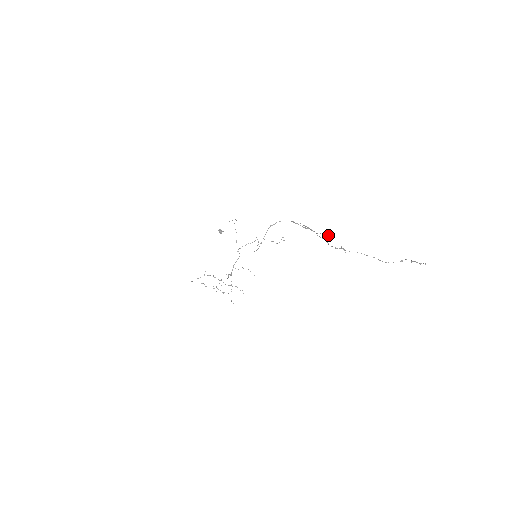
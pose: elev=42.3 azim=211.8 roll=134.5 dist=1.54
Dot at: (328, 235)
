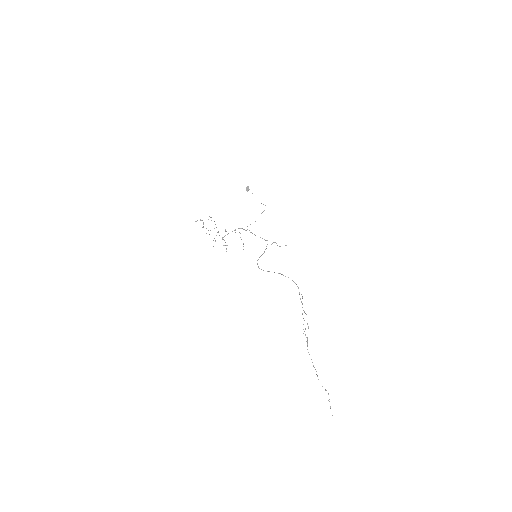
Dot at: occluded
